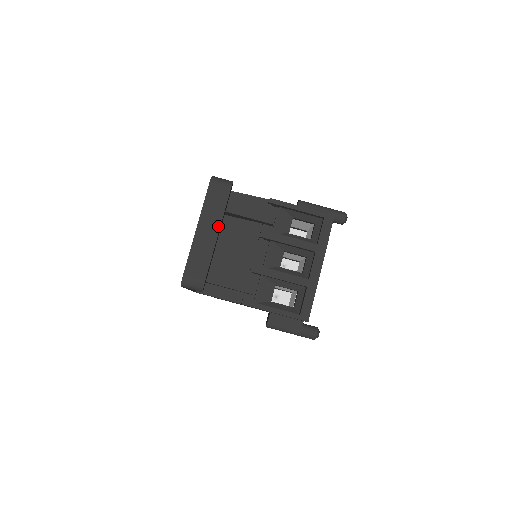
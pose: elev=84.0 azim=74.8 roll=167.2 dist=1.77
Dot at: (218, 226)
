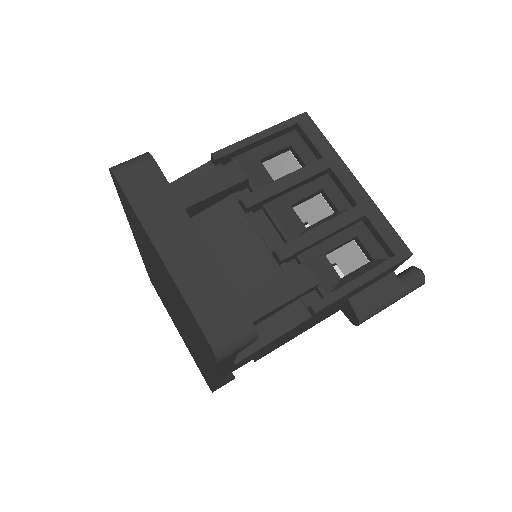
Dot at: (186, 221)
